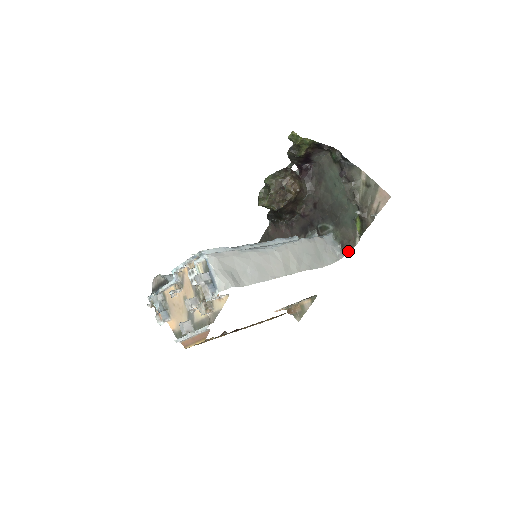
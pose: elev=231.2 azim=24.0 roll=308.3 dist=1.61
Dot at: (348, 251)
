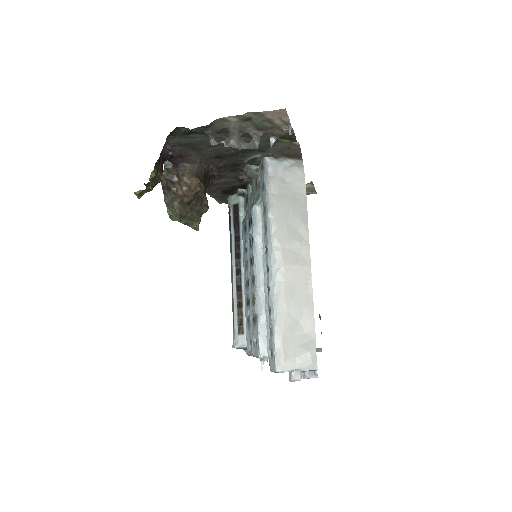
Dot at: (299, 155)
